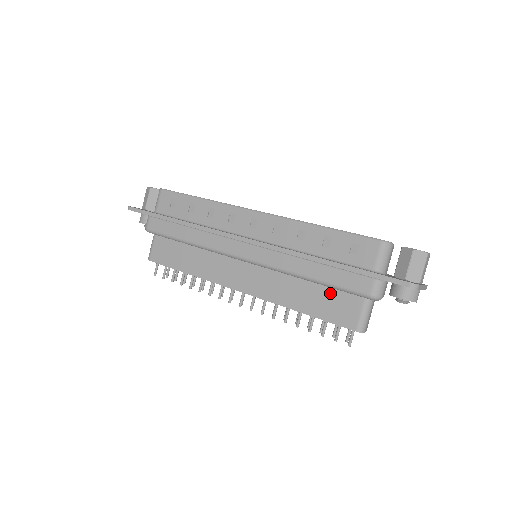
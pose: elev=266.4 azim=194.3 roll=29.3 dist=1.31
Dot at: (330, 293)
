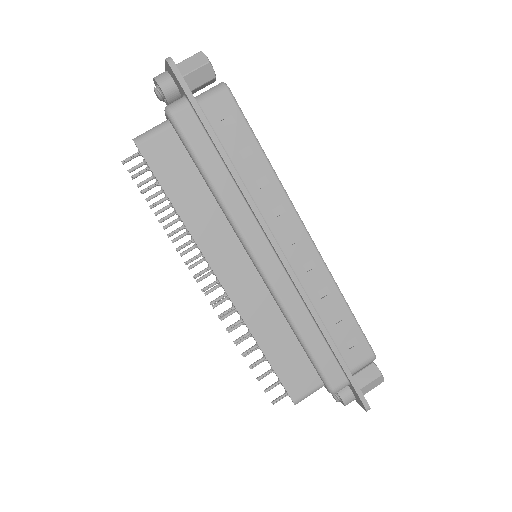
Dot at: (301, 357)
